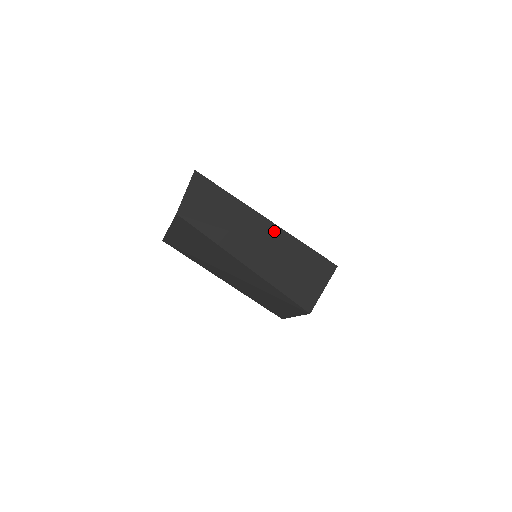
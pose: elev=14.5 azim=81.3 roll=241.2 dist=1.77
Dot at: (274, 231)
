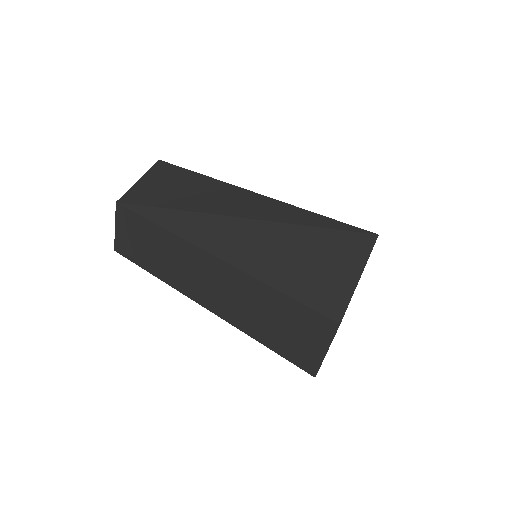
Dot at: occluded
